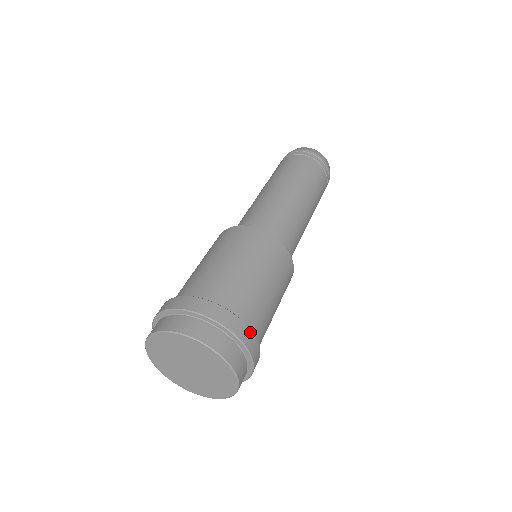
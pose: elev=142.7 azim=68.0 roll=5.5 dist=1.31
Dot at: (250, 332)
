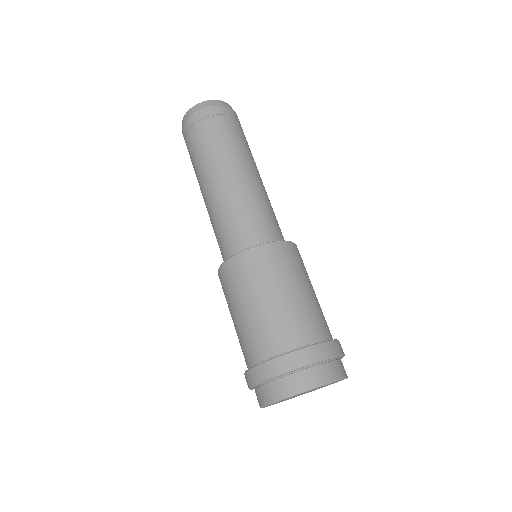
Dot at: (339, 342)
